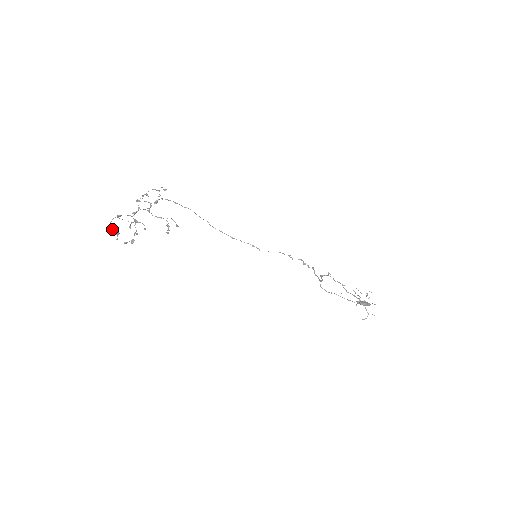
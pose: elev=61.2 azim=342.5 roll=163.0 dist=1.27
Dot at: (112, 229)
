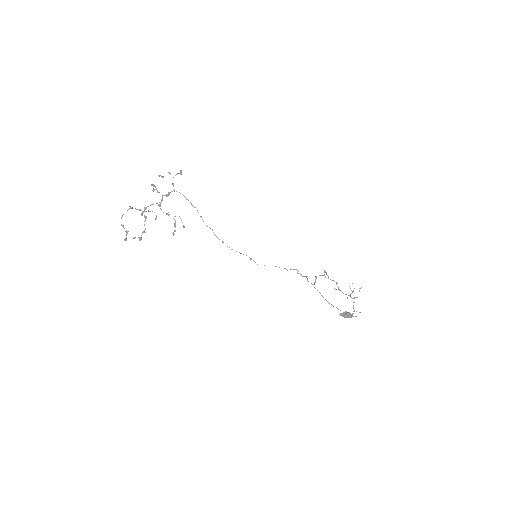
Dot at: (122, 226)
